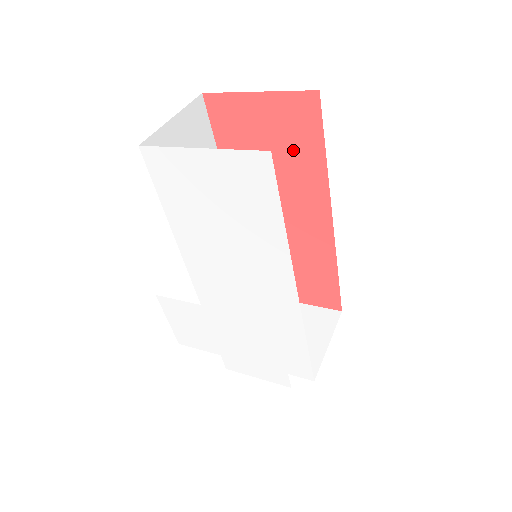
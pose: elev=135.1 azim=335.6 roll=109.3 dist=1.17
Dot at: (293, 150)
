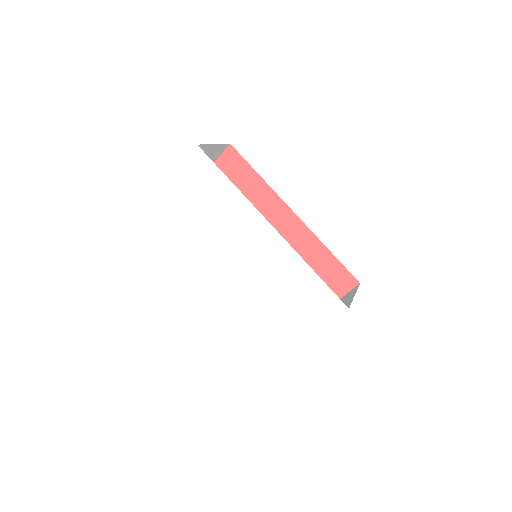
Dot at: (242, 188)
